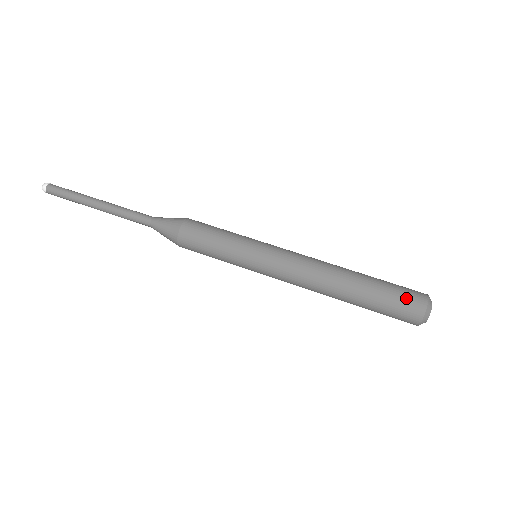
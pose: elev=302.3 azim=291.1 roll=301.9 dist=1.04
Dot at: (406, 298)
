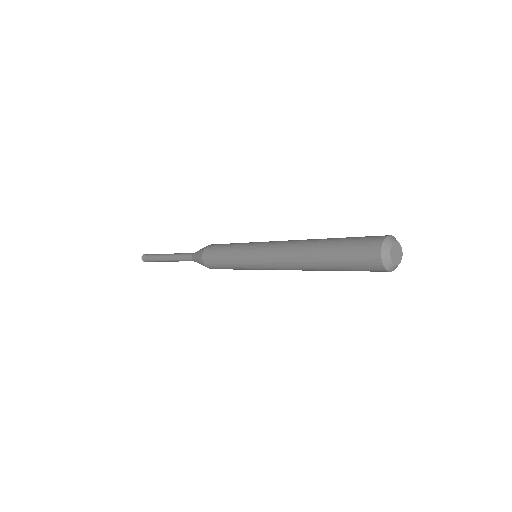
Dot at: (369, 236)
